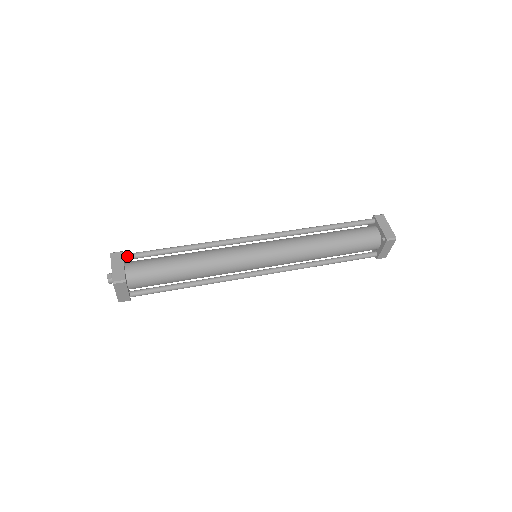
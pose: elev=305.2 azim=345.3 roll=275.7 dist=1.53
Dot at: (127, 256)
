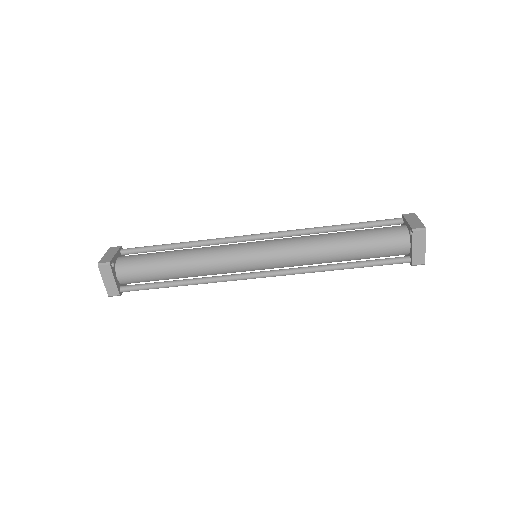
Dot at: (124, 250)
